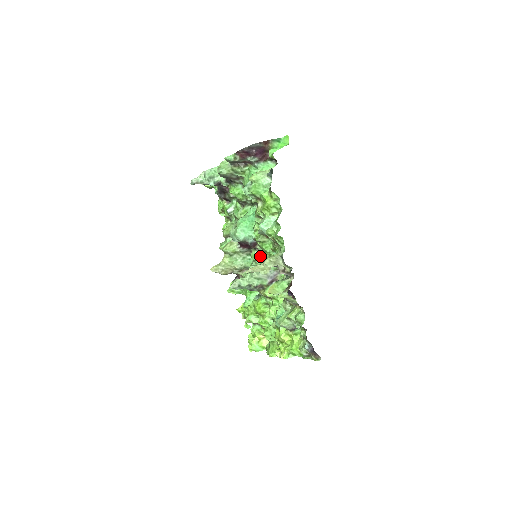
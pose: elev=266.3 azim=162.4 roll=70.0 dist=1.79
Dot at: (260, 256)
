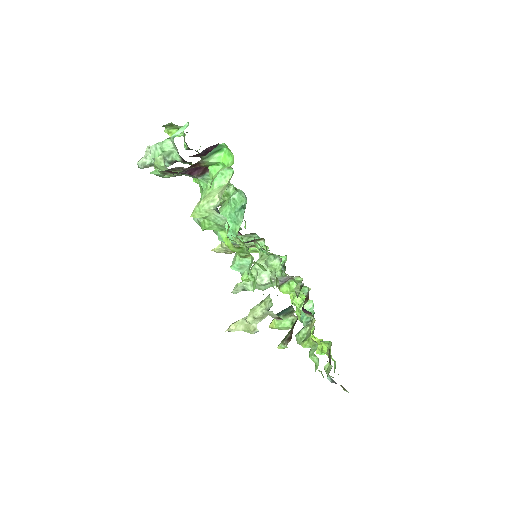
Dot at: (263, 252)
